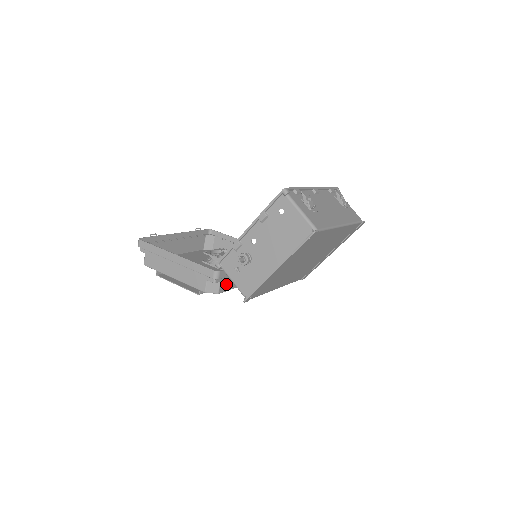
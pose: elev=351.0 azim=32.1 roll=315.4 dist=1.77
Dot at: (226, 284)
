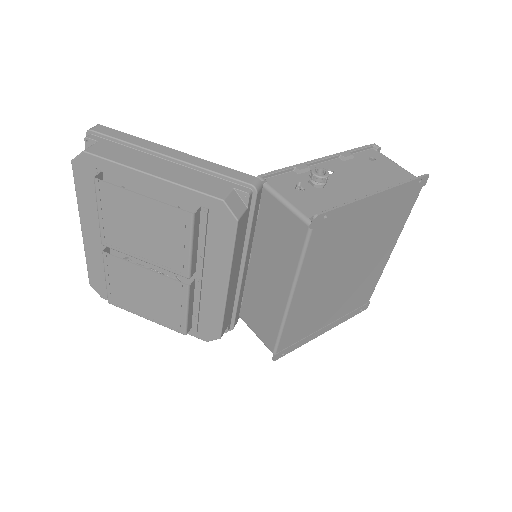
Dot at: (241, 228)
